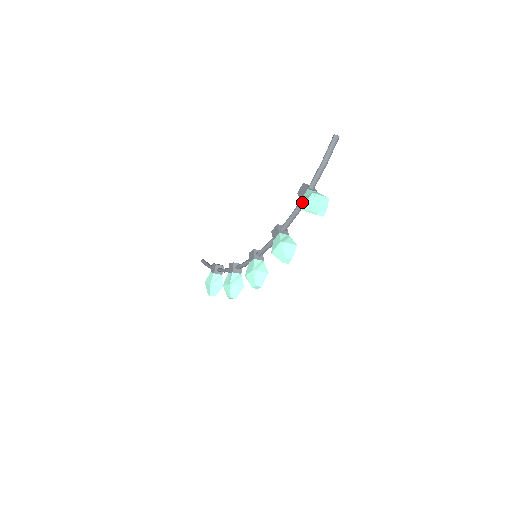
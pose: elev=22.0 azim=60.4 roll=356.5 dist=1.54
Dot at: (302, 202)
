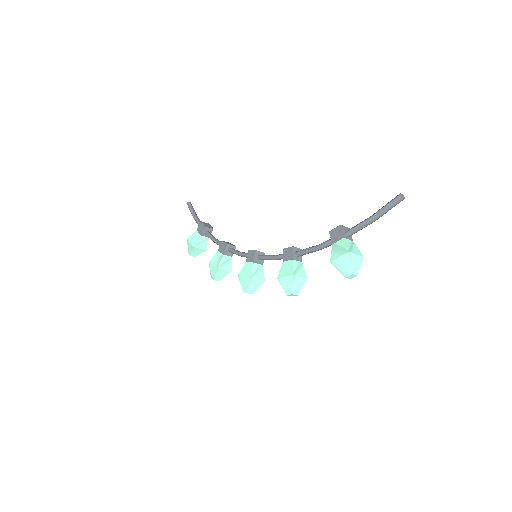
Dot at: (332, 250)
